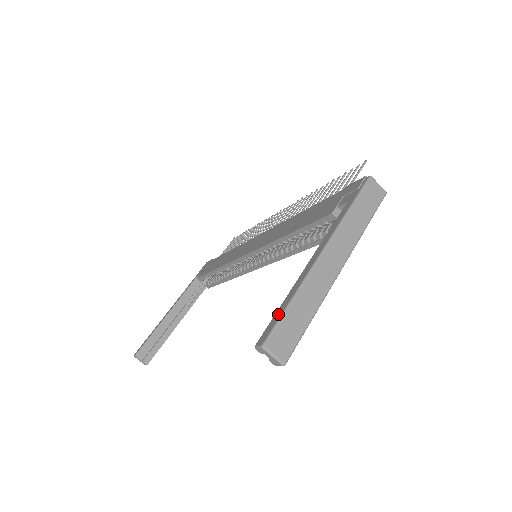
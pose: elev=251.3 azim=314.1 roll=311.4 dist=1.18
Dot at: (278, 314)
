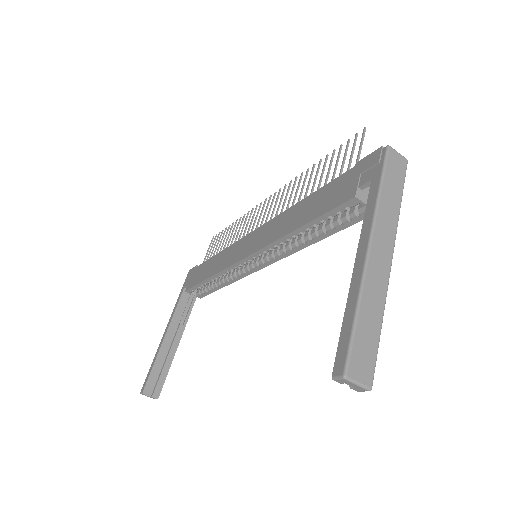
Dot at: (346, 332)
